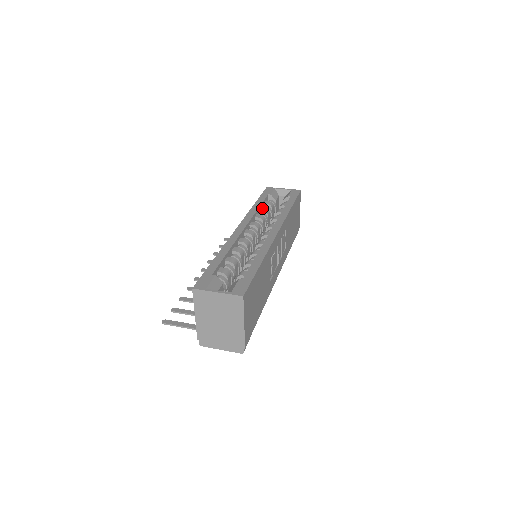
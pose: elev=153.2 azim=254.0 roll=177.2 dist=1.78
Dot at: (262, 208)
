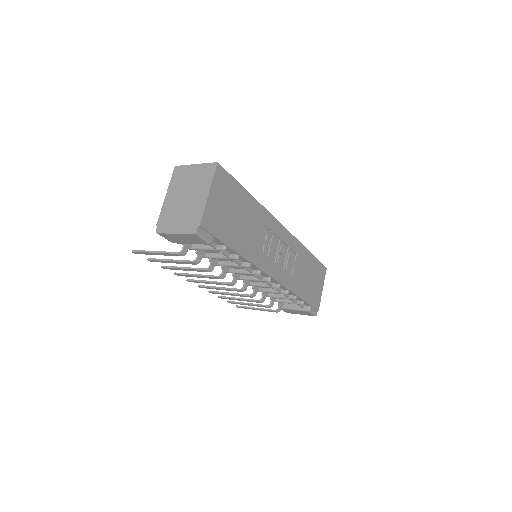
Dot at: occluded
